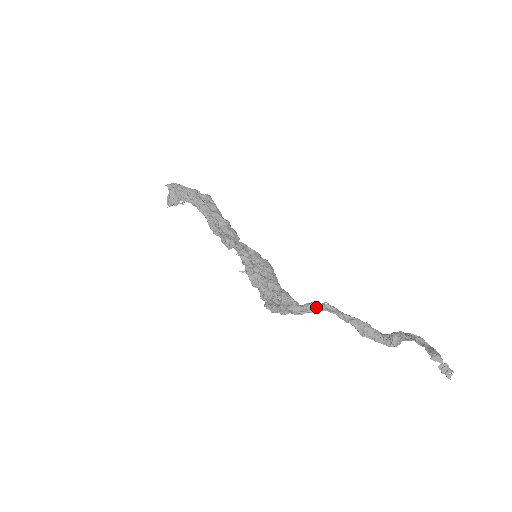
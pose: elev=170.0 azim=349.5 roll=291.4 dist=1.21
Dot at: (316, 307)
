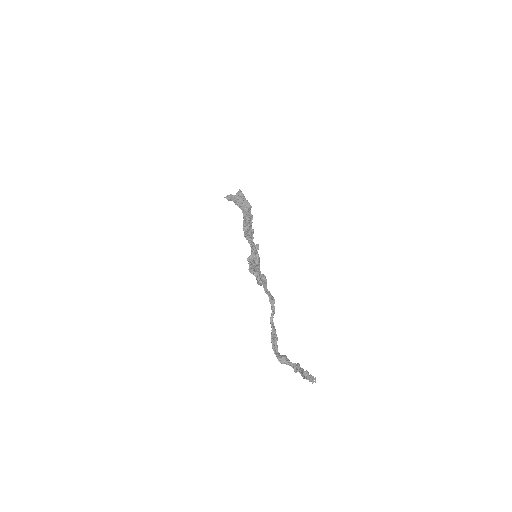
Dot at: (272, 298)
